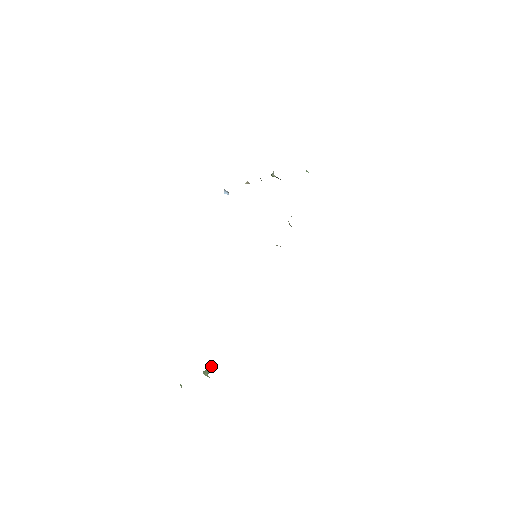
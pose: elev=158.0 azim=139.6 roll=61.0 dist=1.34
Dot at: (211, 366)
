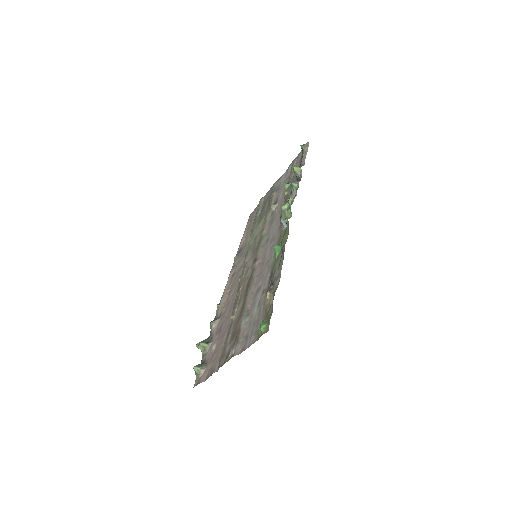
Dot at: (206, 345)
